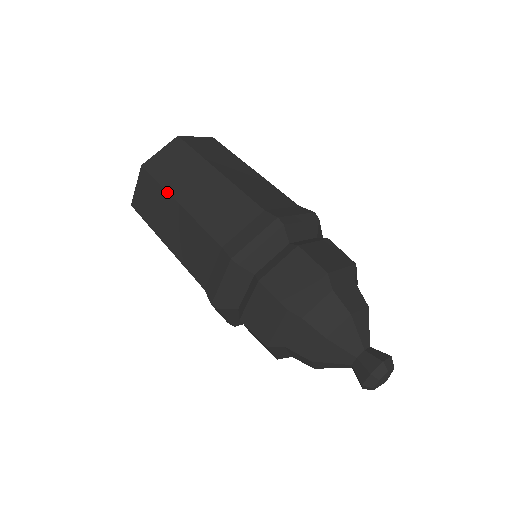
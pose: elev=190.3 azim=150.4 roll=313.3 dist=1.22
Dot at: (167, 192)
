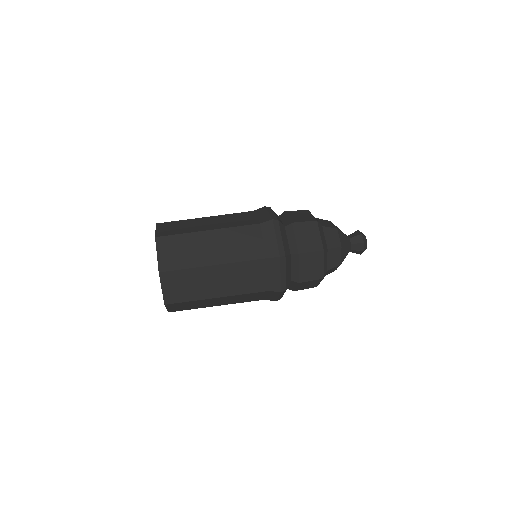
Dot at: (193, 232)
